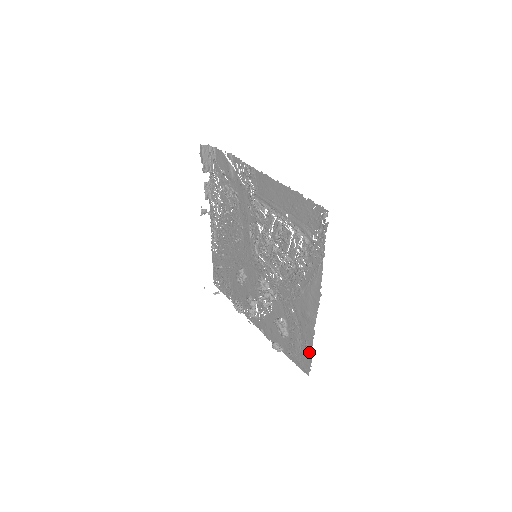
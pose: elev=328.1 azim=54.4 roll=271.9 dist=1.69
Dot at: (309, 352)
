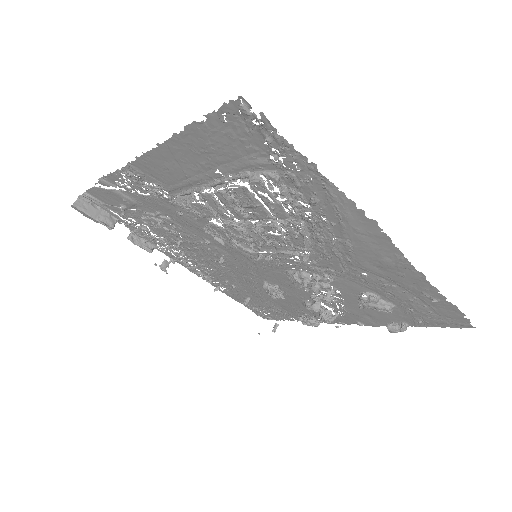
Dot at: (442, 302)
